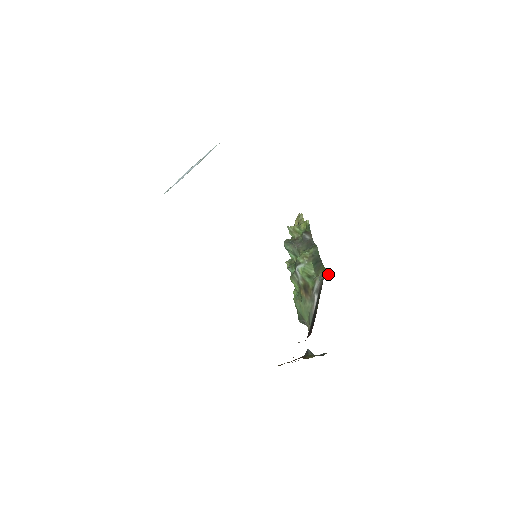
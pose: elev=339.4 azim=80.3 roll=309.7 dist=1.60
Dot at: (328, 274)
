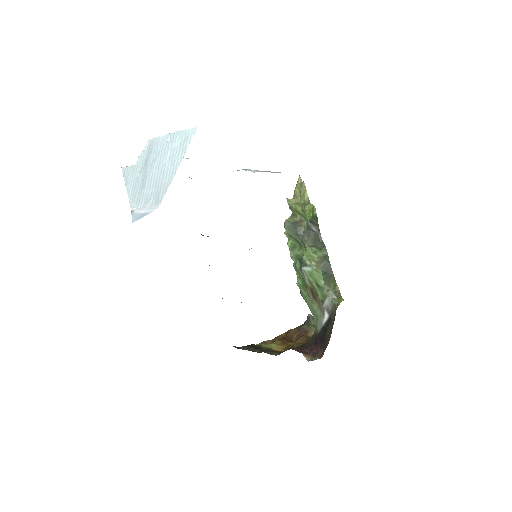
Dot at: (341, 296)
